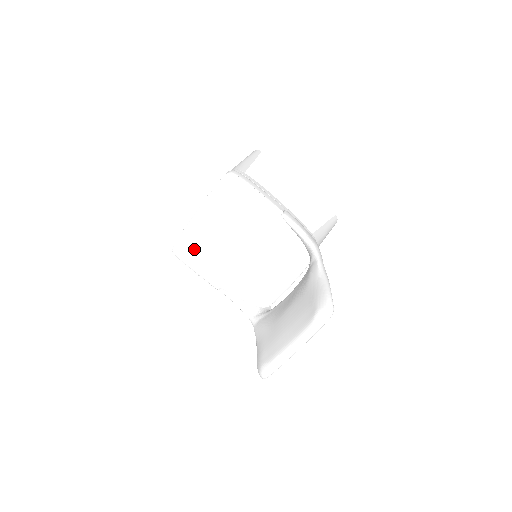
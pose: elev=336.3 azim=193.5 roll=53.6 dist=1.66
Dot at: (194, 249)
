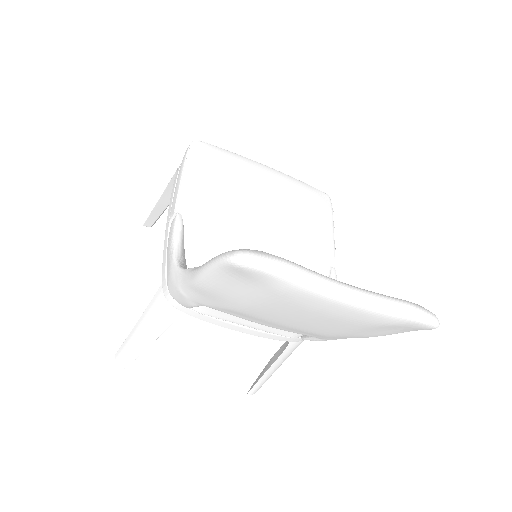
Dot at: (223, 166)
